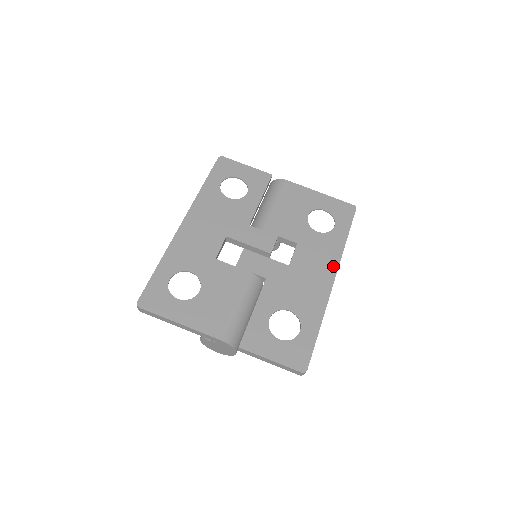
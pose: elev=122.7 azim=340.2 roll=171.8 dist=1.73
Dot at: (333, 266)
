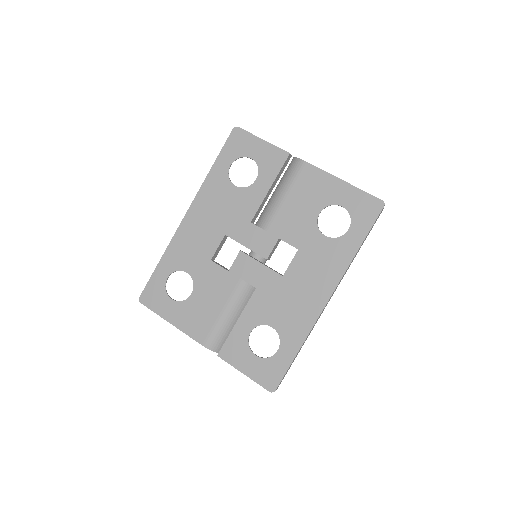
Dot at: (332, 282)
